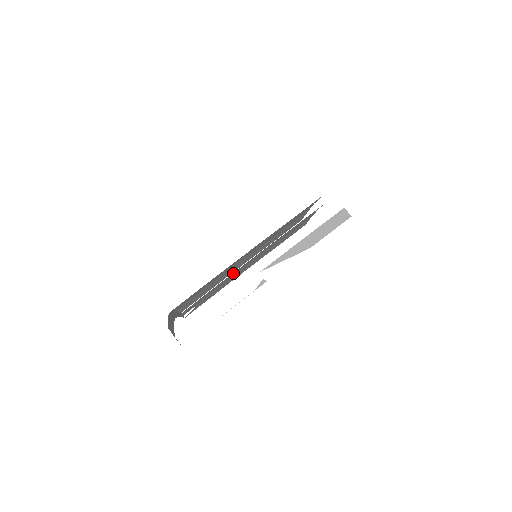
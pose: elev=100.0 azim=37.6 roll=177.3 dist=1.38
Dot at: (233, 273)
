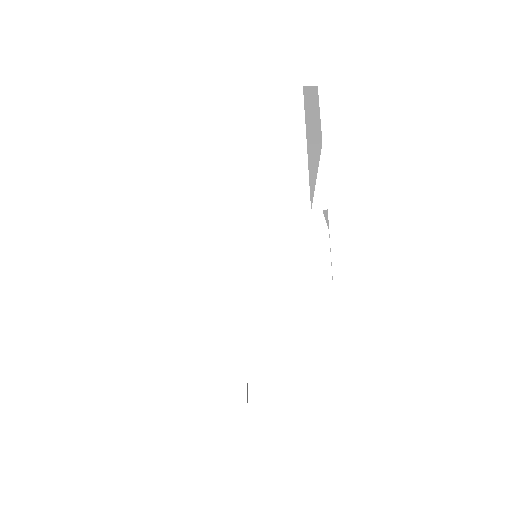
Dot at: occluded
